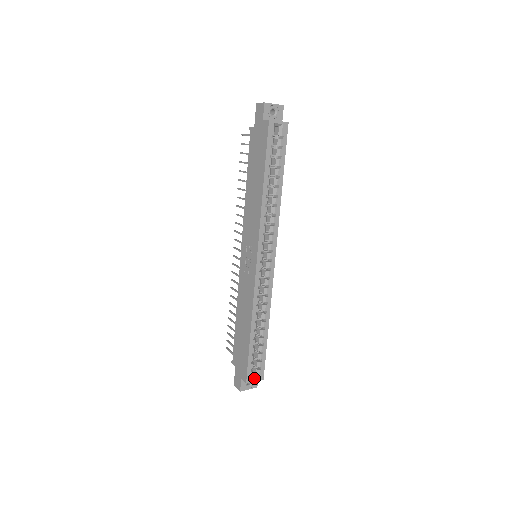
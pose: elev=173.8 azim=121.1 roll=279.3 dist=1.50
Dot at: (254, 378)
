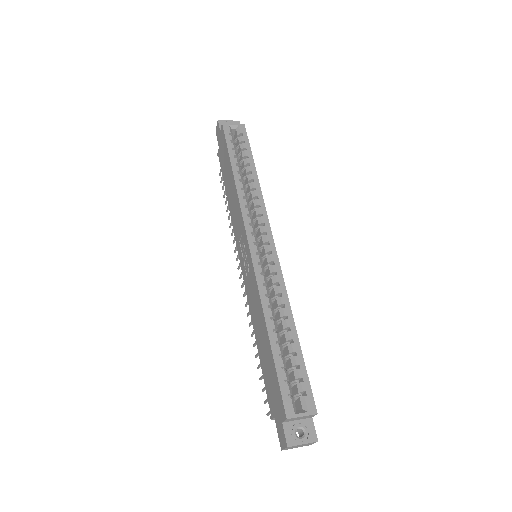
Dot at: (299, 411)
